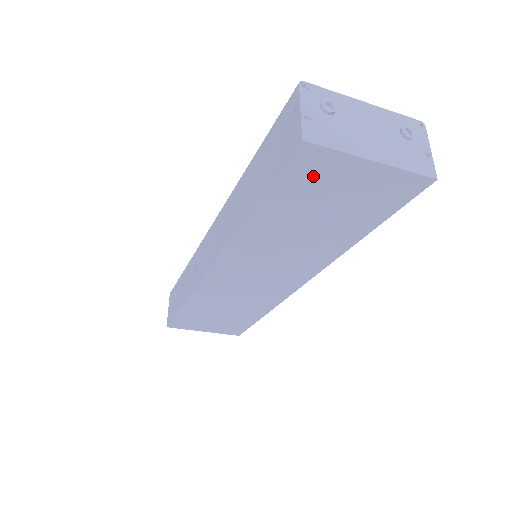
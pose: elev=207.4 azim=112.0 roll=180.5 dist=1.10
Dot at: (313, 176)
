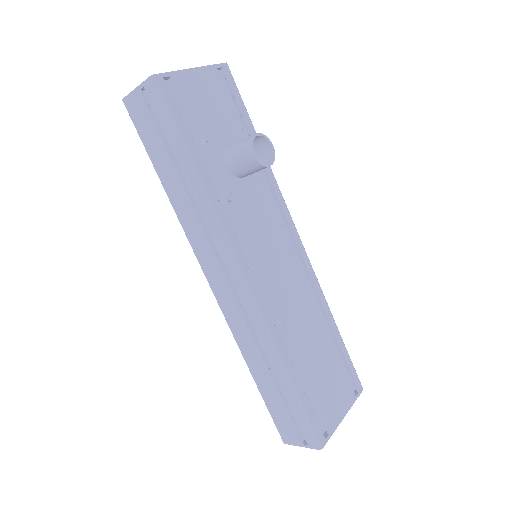
Dot at: occluded
